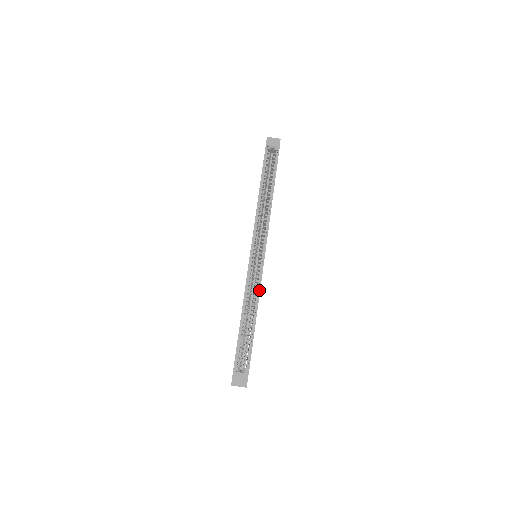
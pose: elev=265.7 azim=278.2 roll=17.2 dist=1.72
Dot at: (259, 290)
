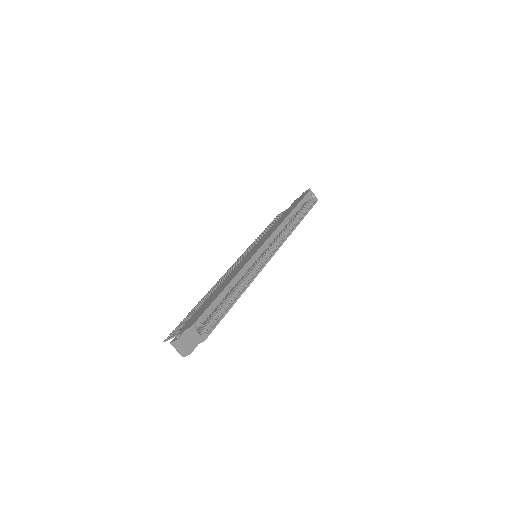
Dot at: (254, 278)
